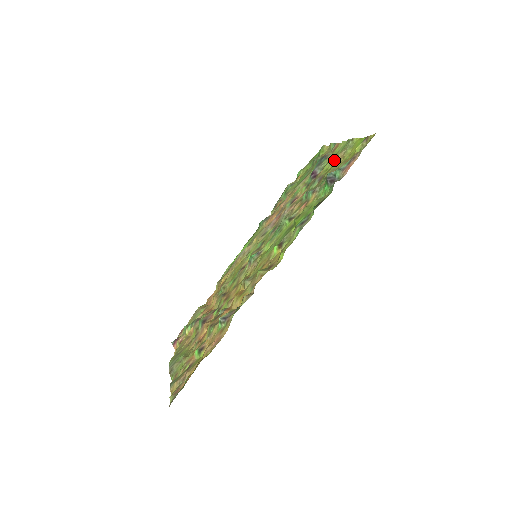
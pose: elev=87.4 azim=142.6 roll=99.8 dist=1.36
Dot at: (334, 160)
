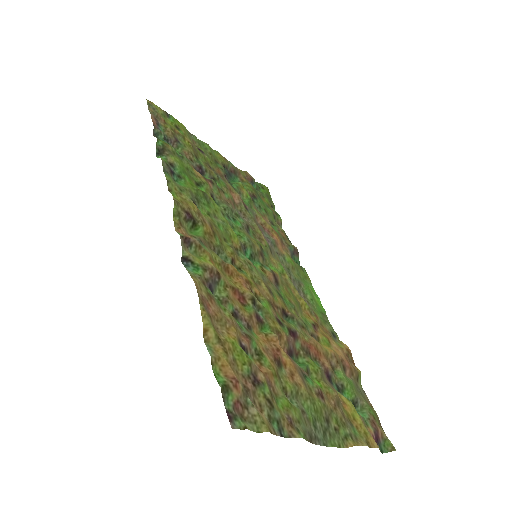
Dot at: (205, 154)
